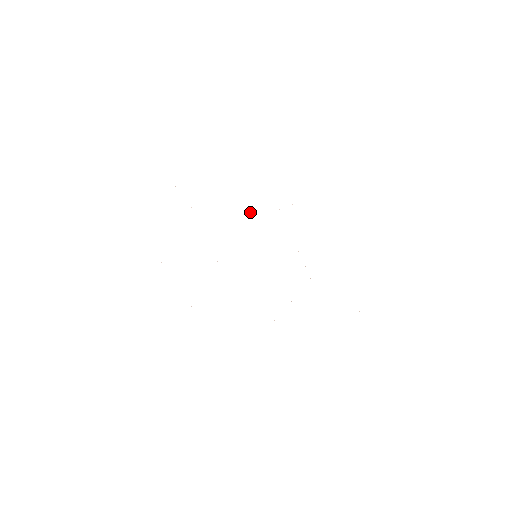
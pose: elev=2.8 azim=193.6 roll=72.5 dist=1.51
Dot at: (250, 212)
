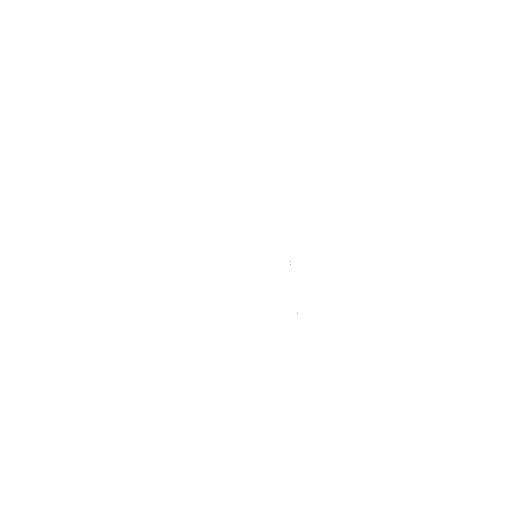
Dot at: occluded
